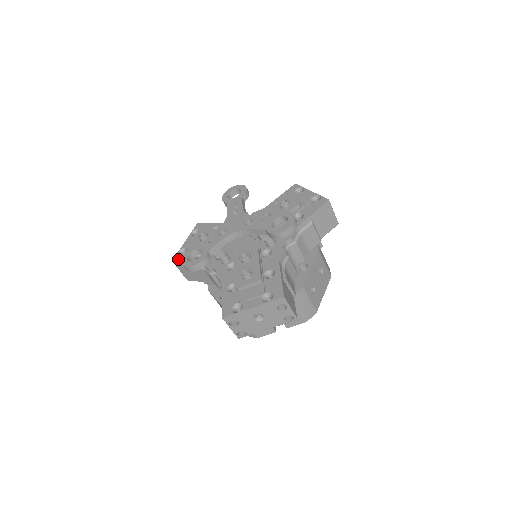
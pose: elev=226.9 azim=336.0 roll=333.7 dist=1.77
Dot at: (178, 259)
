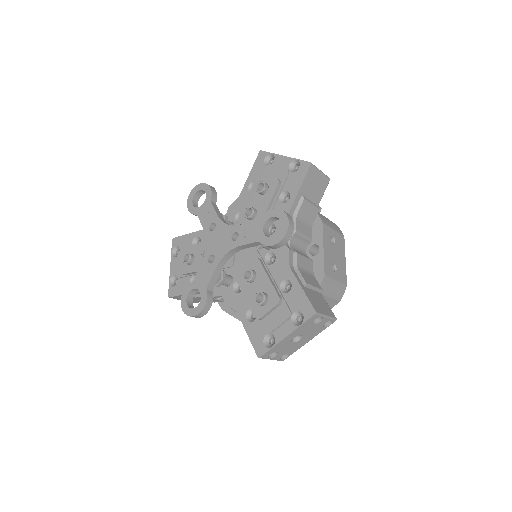
Dot at: (174, 293)
